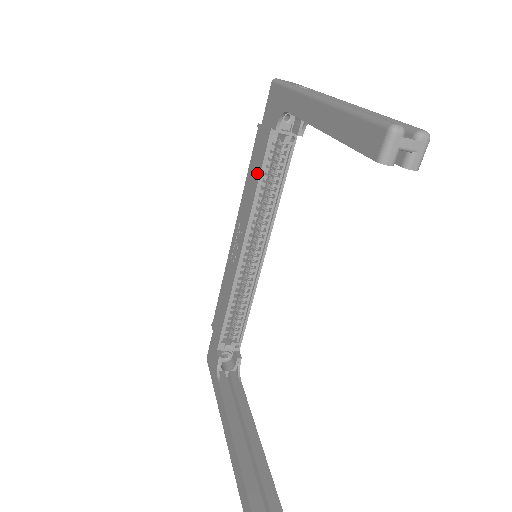
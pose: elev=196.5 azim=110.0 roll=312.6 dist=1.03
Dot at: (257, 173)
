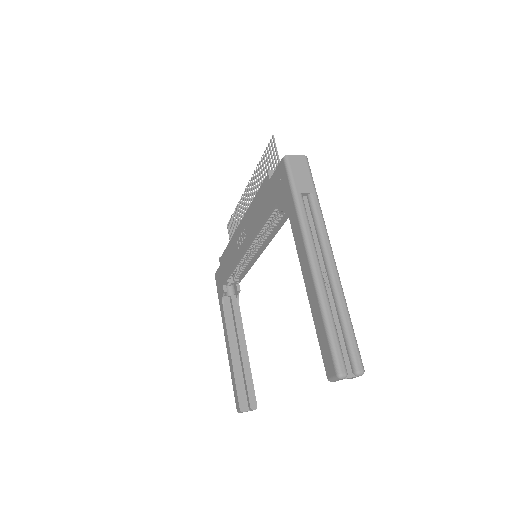
Dot at: (262, 217)
